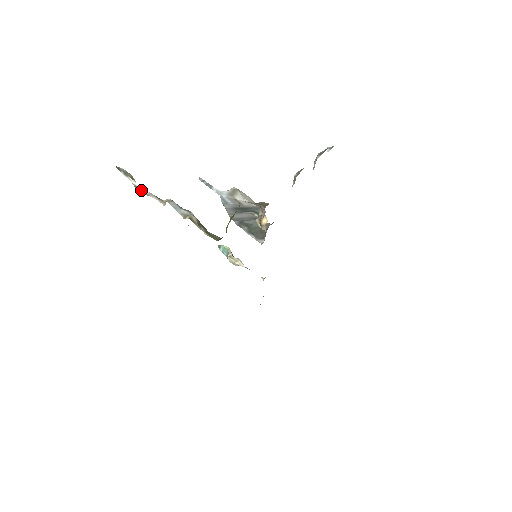
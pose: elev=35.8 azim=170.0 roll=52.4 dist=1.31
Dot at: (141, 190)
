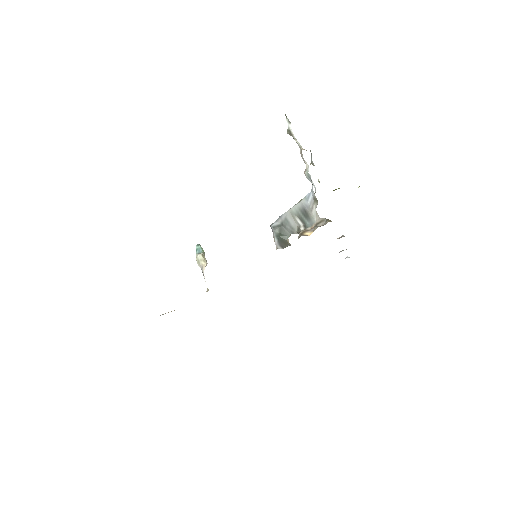
Dot at: (292, 134)
